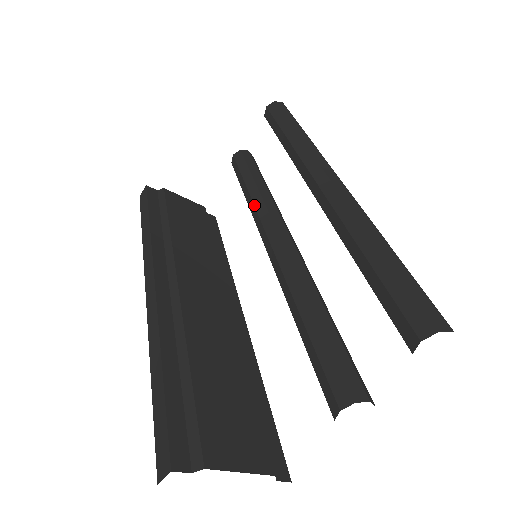
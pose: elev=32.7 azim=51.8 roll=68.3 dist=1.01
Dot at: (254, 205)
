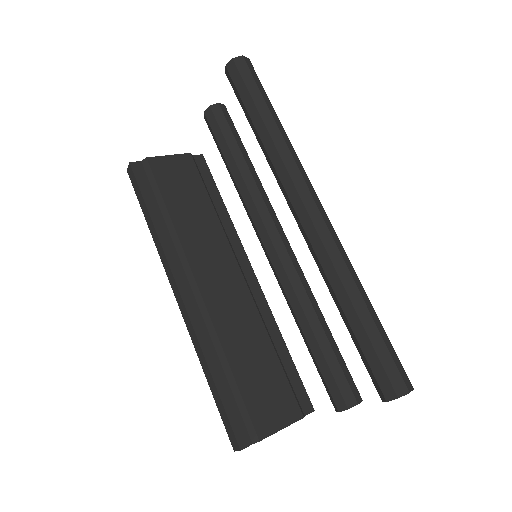
Dot at: (242, 197)
